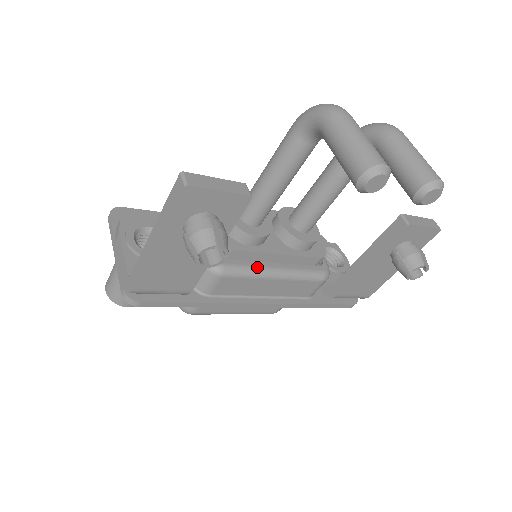
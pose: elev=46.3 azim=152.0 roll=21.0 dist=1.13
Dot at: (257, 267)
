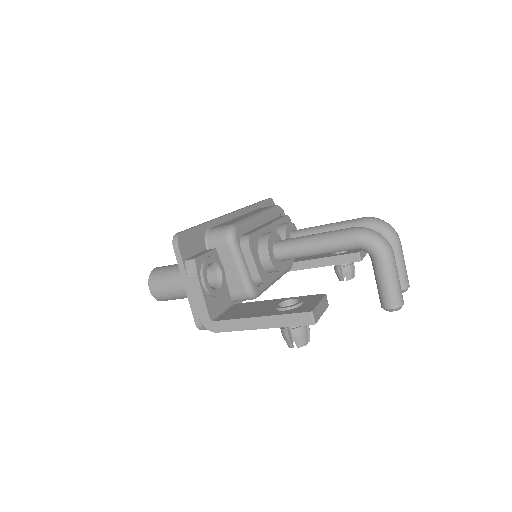
Dot at: (270, 284)
